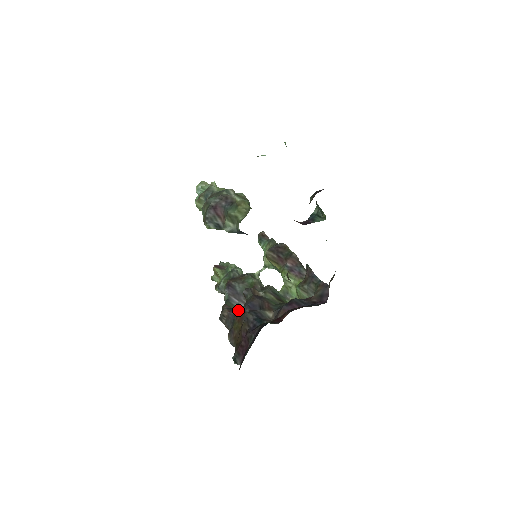
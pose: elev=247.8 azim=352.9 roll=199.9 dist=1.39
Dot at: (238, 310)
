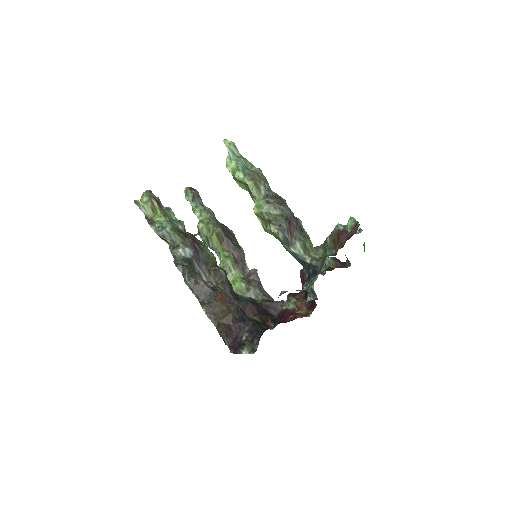
Dot at: occluded
